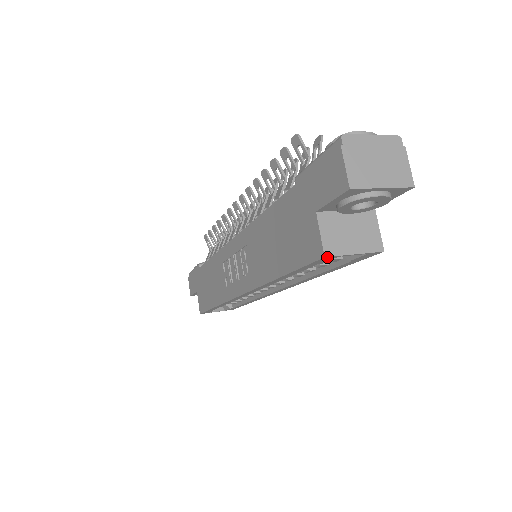
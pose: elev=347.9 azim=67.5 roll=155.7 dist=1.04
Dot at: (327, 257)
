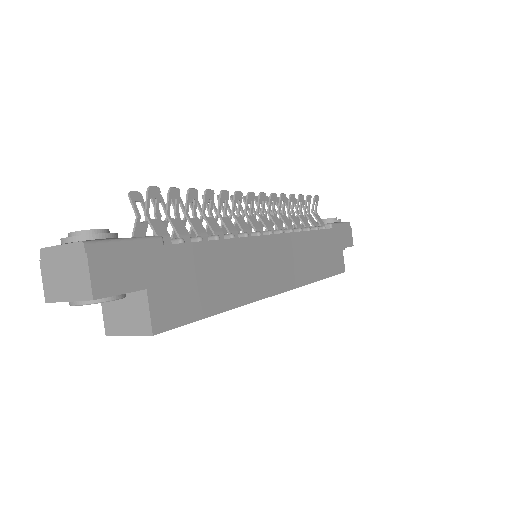
Dot at: (110, 334)
